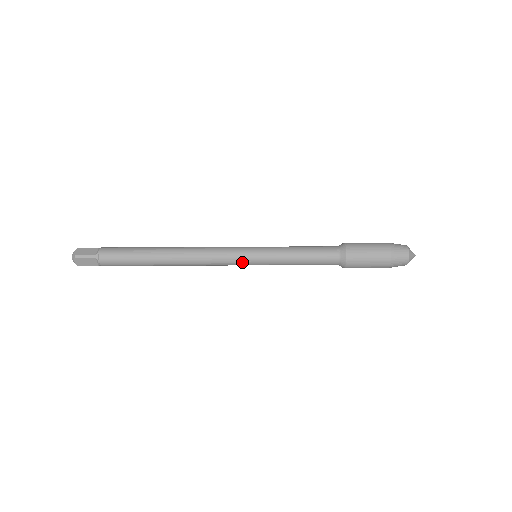
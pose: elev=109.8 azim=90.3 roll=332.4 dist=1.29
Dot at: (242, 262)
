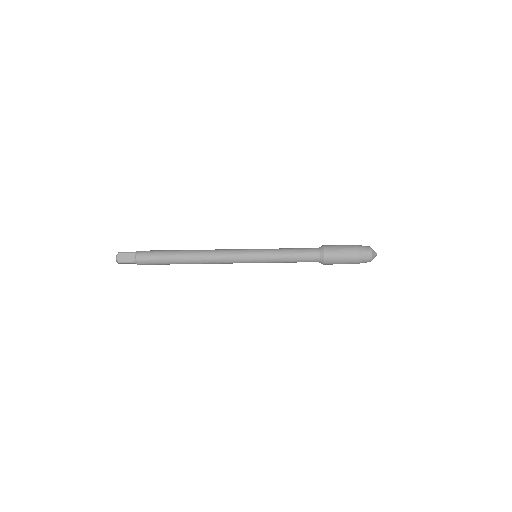
Dot at: occluded
